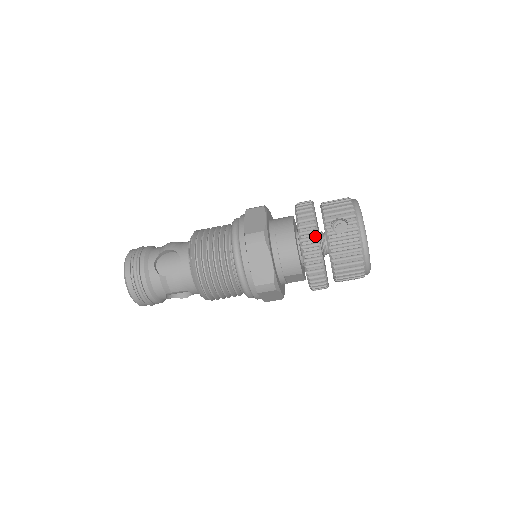
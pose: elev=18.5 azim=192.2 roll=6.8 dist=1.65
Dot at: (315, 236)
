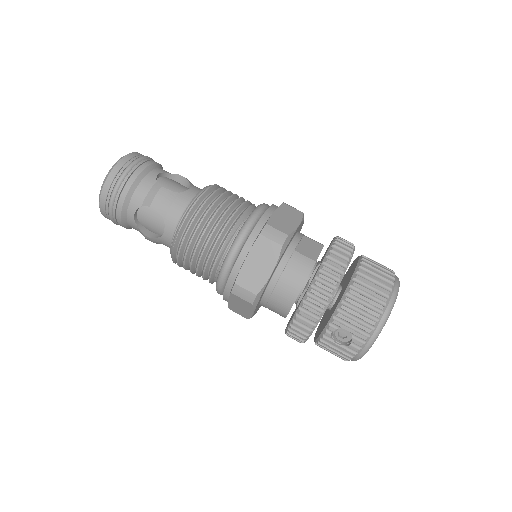
Dot at: (308, 332)
